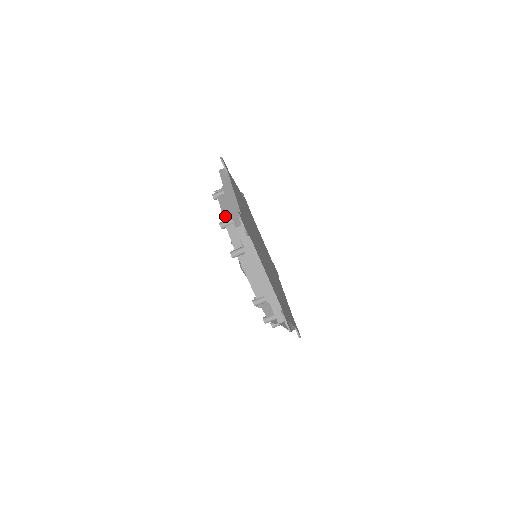
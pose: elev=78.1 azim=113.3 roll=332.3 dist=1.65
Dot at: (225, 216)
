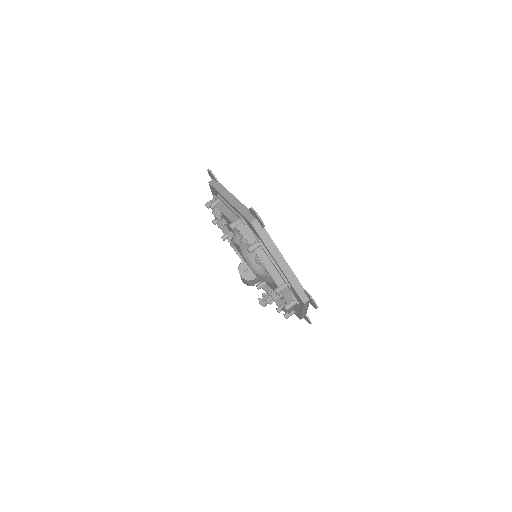
Dot at: (231, 218)
